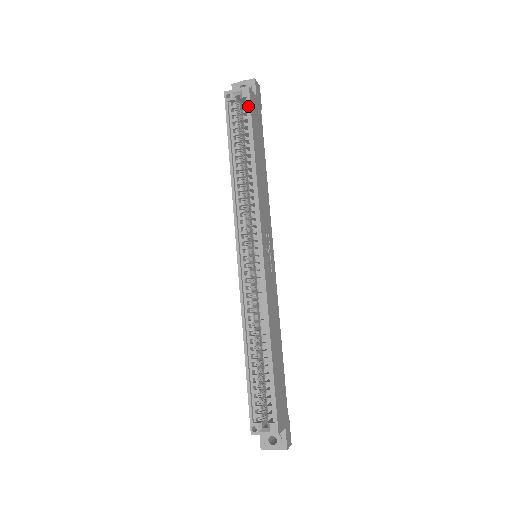
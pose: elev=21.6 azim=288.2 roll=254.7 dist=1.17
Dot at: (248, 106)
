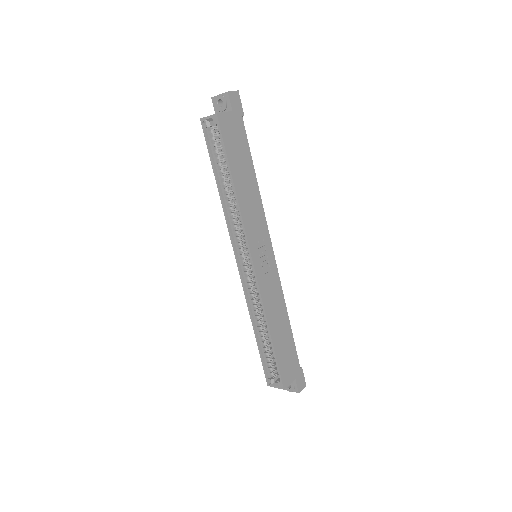
Dot at: (220, 134)
